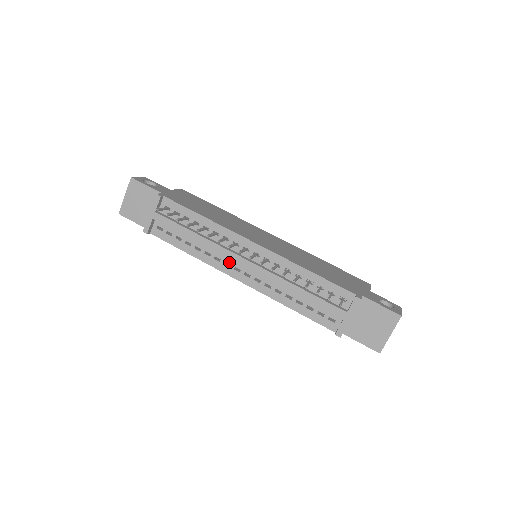
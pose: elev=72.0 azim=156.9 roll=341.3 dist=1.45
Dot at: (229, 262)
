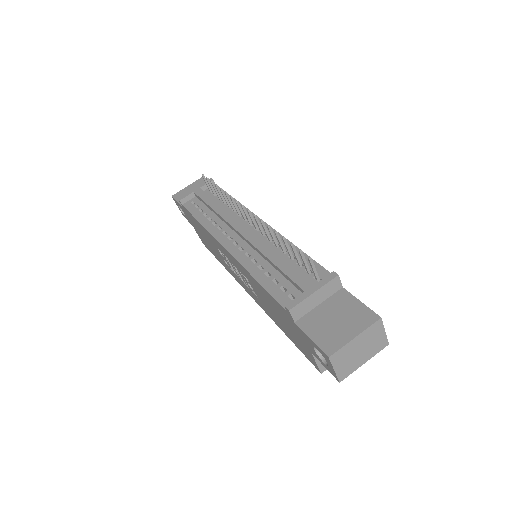
Dot at: (228, 231)
